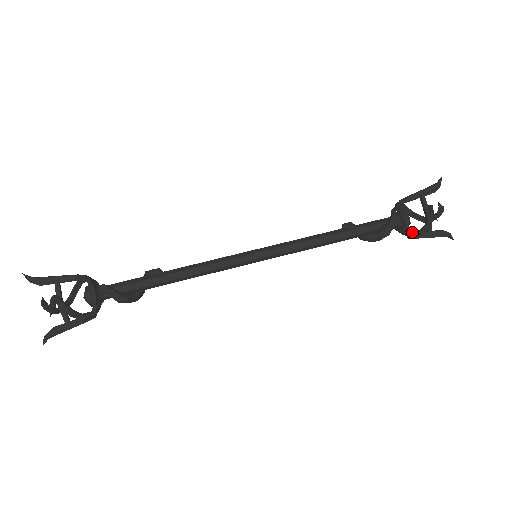
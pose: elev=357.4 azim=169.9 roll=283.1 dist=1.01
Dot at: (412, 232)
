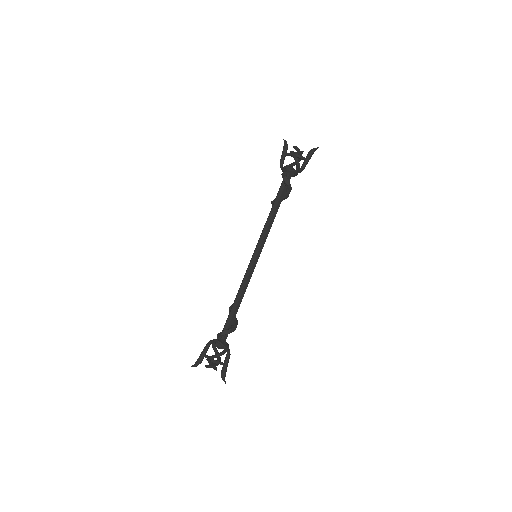
Dot at: (296, 169)
